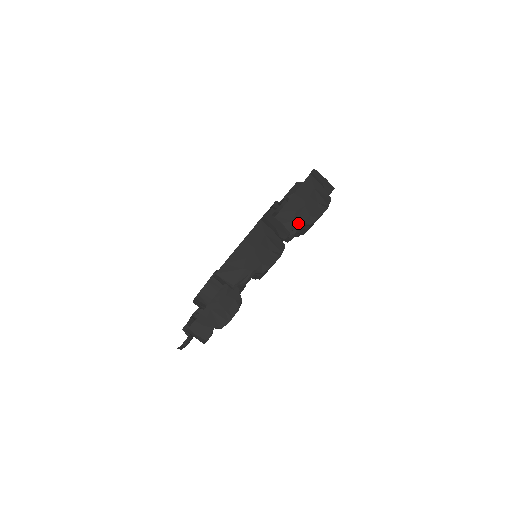
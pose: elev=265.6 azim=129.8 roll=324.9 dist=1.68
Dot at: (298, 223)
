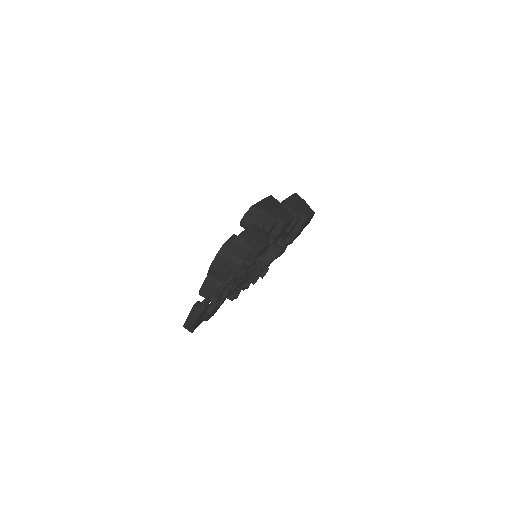
Dot at: (297, 213)
